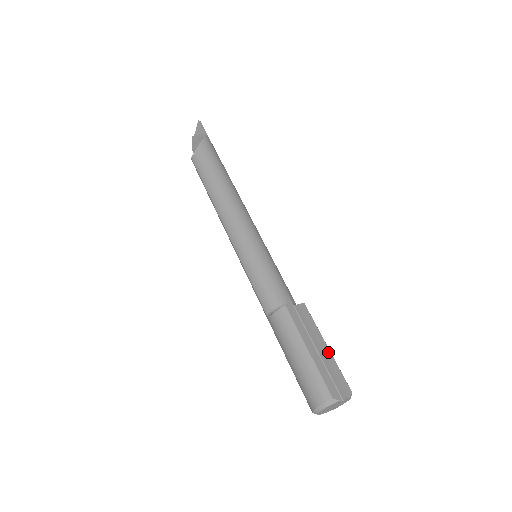
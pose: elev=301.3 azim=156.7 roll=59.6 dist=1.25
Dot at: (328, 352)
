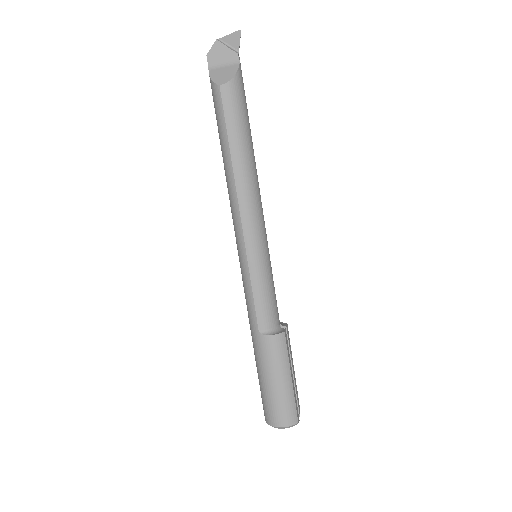
Dot at: occluded
